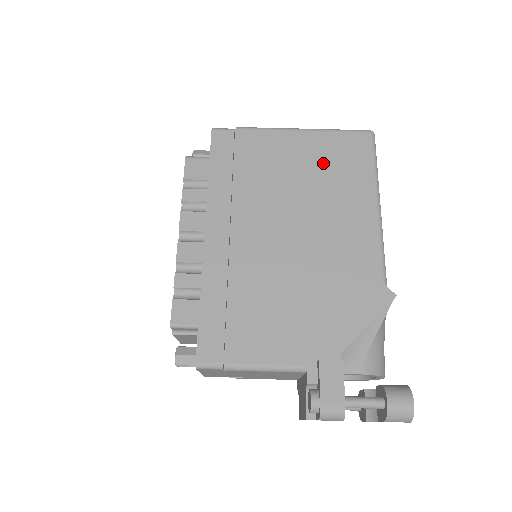
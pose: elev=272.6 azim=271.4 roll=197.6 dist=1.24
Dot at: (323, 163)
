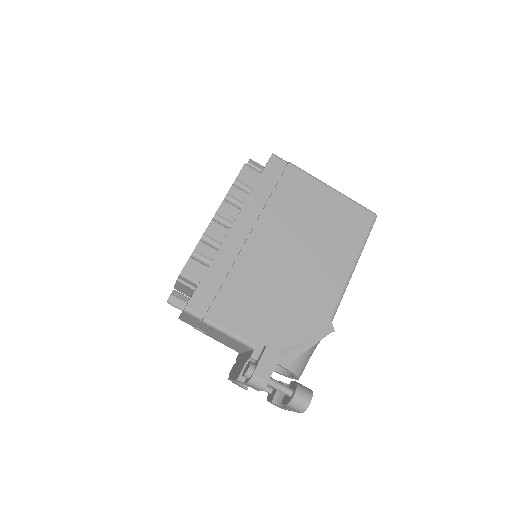
Dot at: (334, 219)
